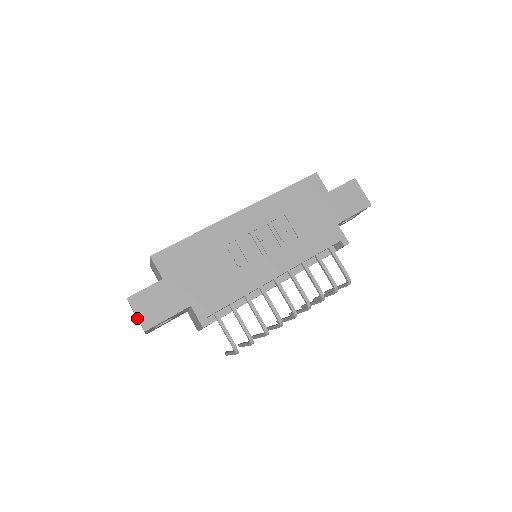
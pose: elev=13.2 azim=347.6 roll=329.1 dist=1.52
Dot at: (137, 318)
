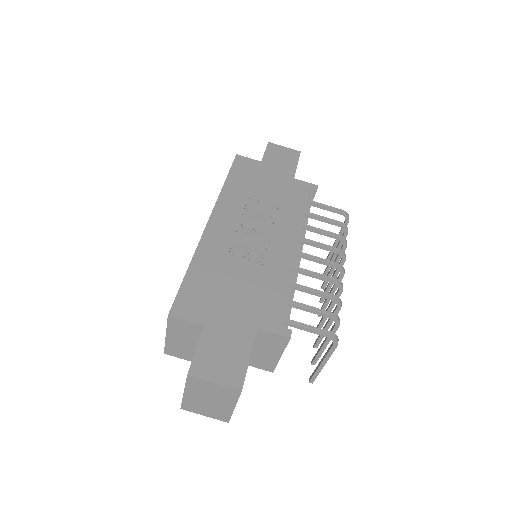
Dot at: (210, 402)
